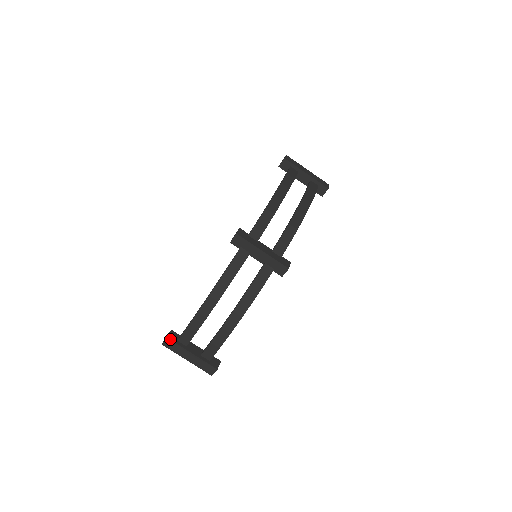
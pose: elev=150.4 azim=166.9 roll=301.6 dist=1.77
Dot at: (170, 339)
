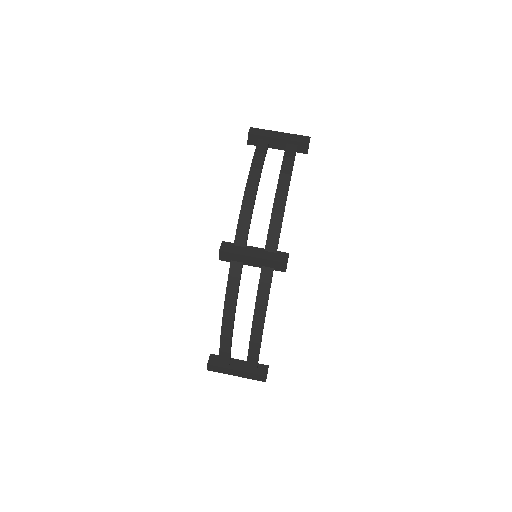
Dot at: (211, 365)
